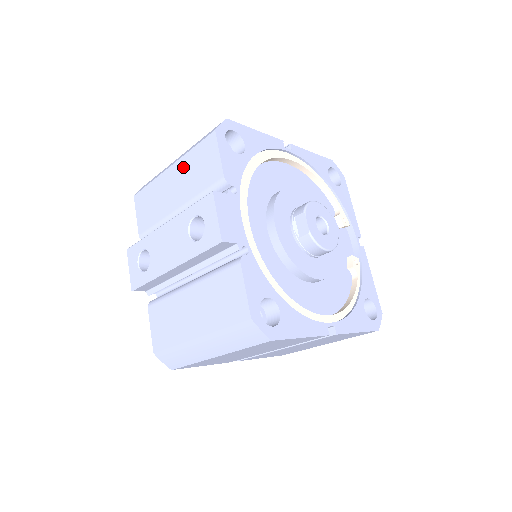
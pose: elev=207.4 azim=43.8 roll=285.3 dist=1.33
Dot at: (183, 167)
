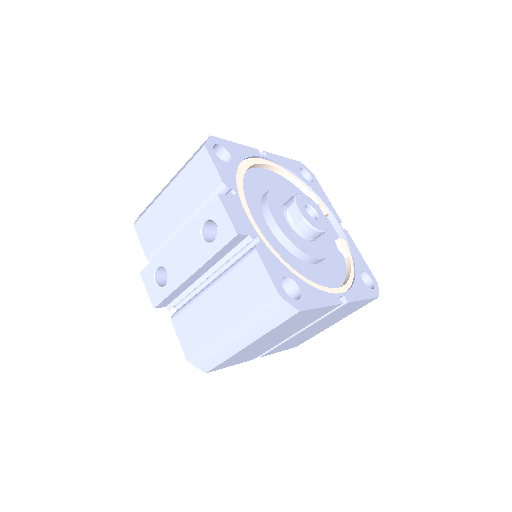
Dot at: (179, 185)
